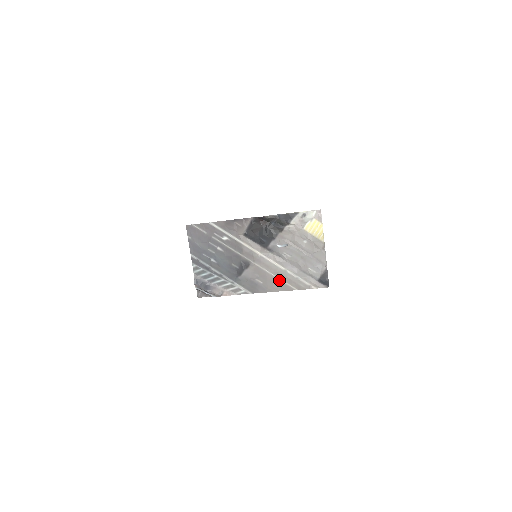
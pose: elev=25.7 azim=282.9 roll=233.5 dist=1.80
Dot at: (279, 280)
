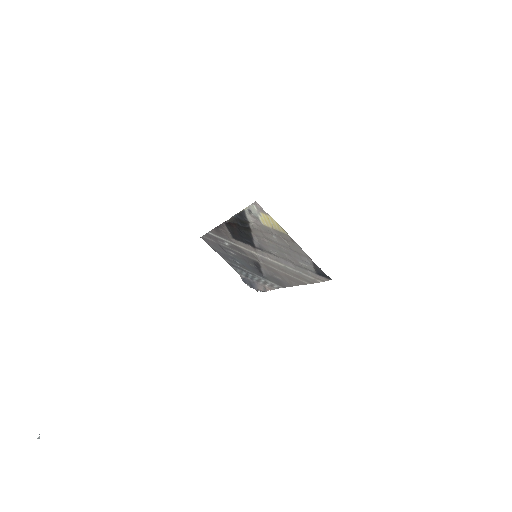
Dot at: (289, 276)
